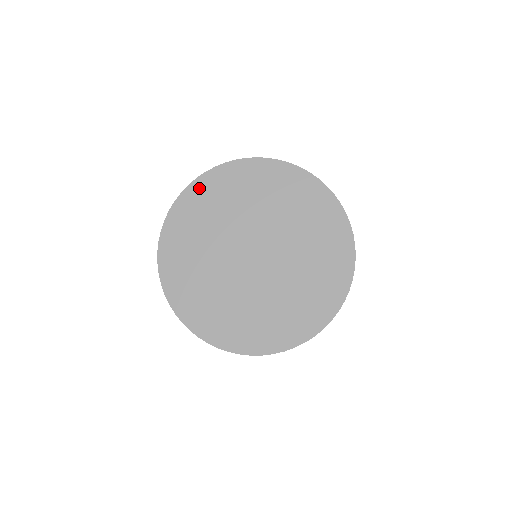
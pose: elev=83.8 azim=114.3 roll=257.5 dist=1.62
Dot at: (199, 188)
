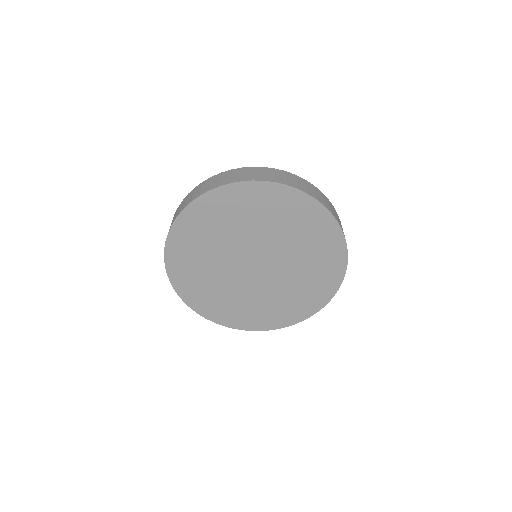
Dot at: (228, 194)
